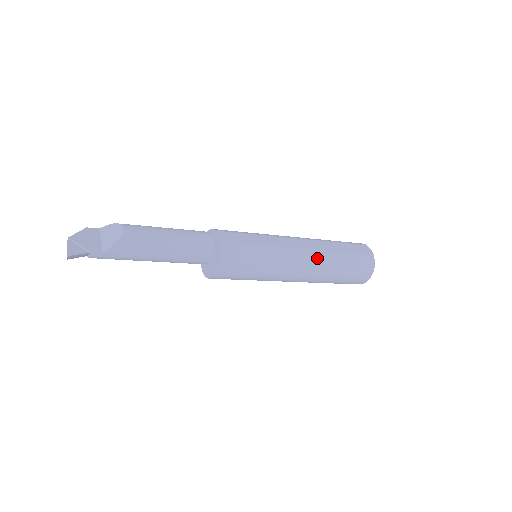
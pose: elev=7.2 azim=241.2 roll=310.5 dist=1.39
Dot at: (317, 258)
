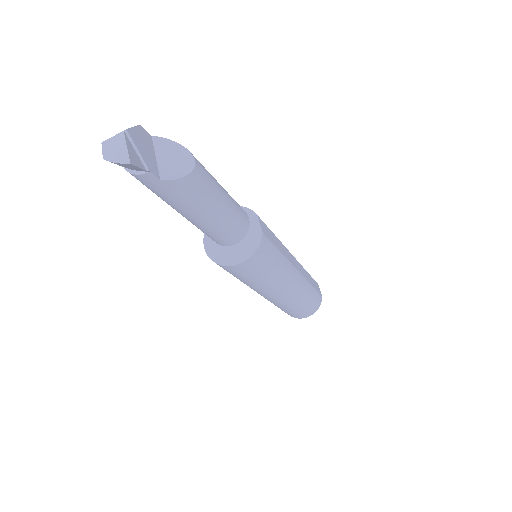
Dot at: (301, 285)
